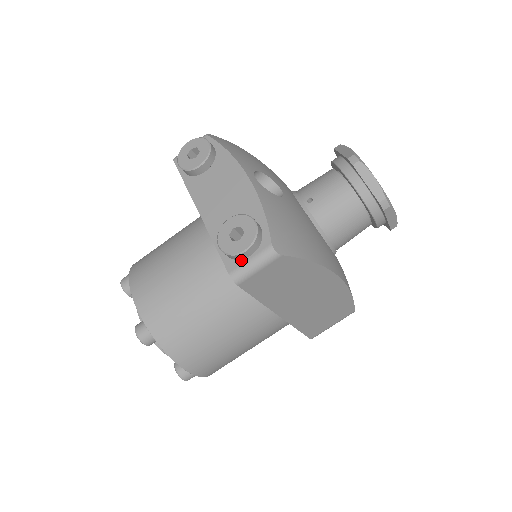
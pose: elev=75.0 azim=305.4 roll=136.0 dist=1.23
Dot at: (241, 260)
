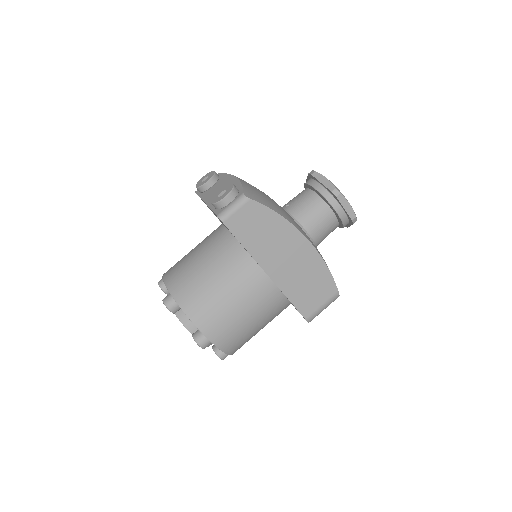
Dot at: (225, 207)
